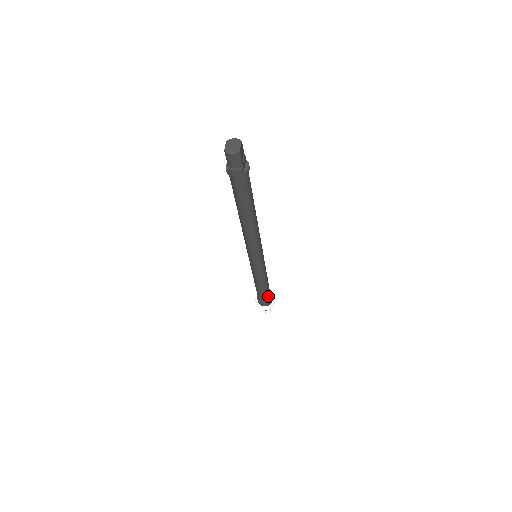
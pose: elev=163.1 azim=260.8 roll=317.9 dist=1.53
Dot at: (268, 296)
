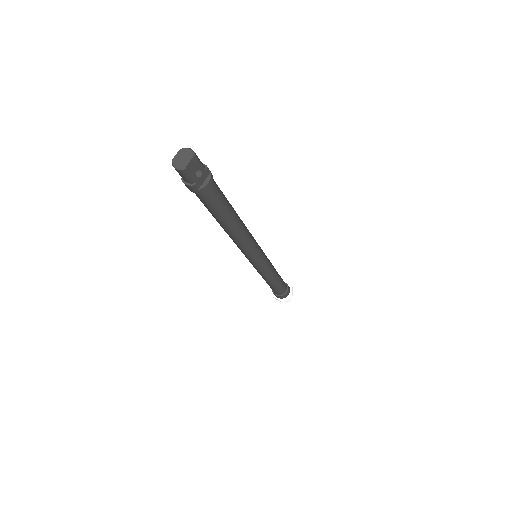
Dot at: (280, 291)
